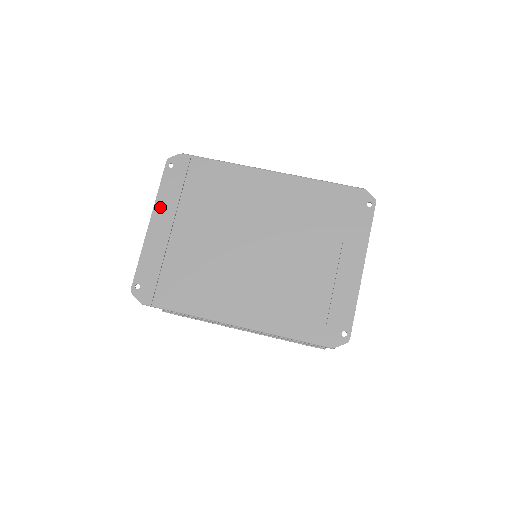
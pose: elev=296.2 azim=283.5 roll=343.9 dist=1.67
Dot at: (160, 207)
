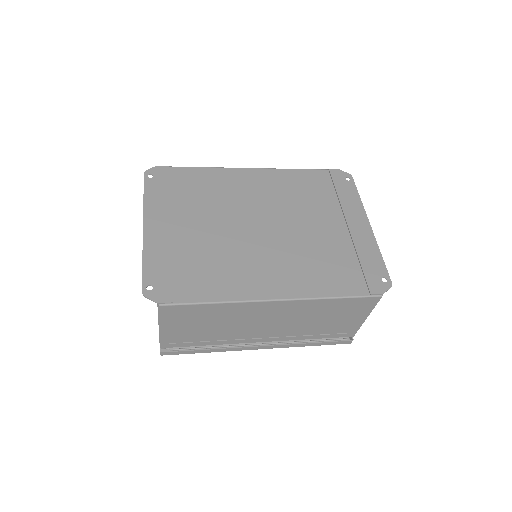
Dot at: (151, 211)
